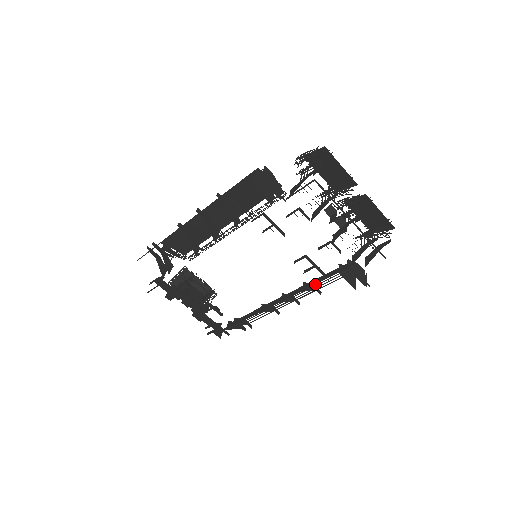
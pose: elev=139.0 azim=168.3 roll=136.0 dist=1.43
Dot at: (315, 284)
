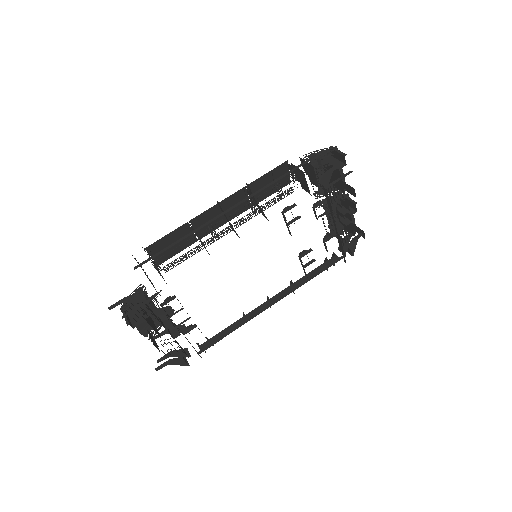
Dot at: (313, 277)
